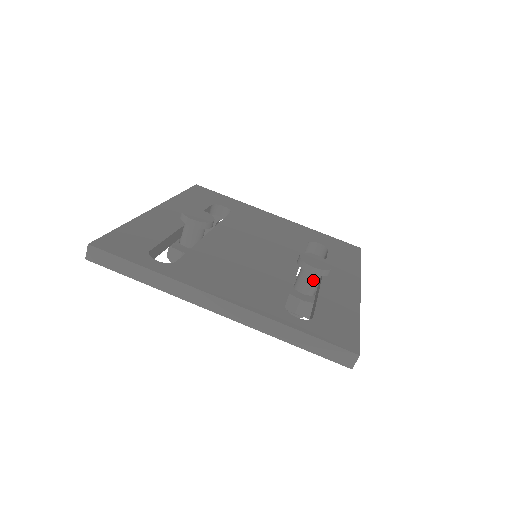
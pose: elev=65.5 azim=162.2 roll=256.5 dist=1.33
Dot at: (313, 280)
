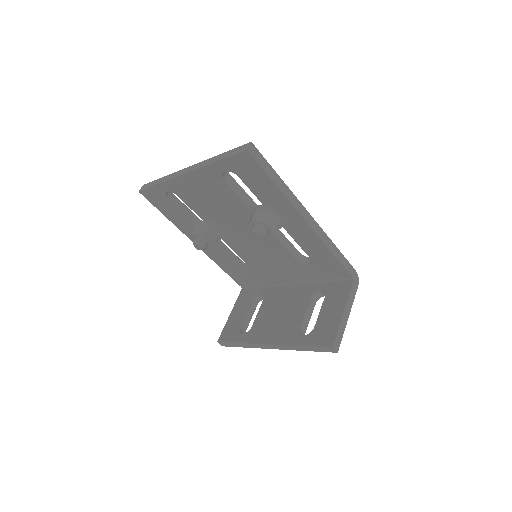
Dot at: occluded
